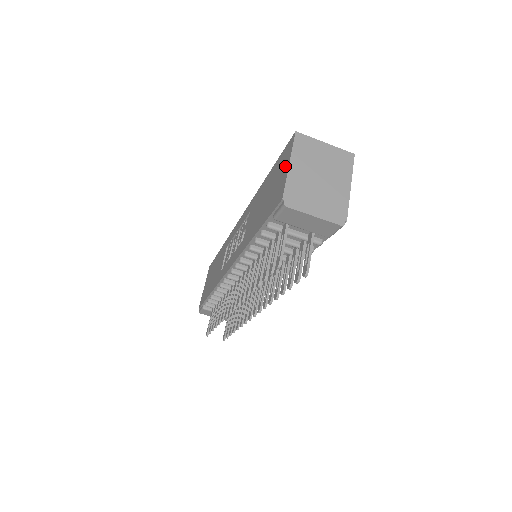
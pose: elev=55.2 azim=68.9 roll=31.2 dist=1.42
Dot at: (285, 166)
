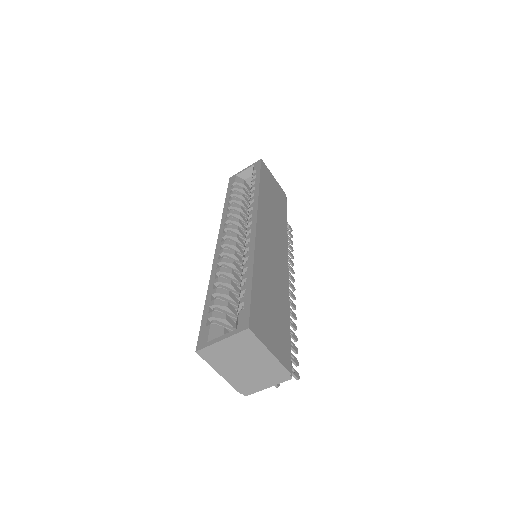
Dot at: occluded
